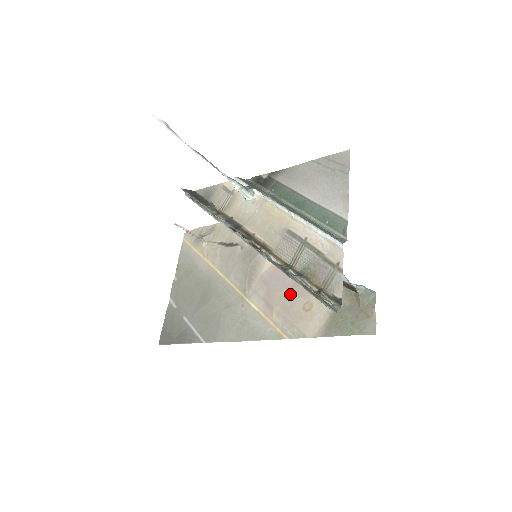
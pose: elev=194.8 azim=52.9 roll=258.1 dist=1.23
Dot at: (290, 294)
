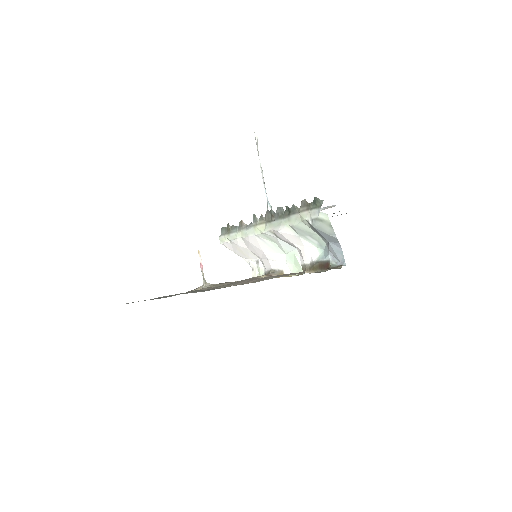
Dot at: occluded
